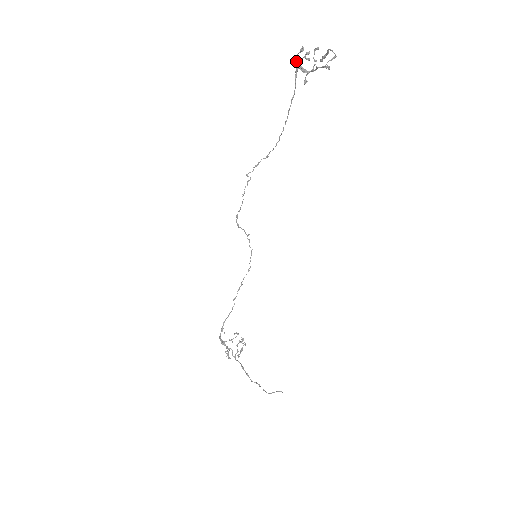
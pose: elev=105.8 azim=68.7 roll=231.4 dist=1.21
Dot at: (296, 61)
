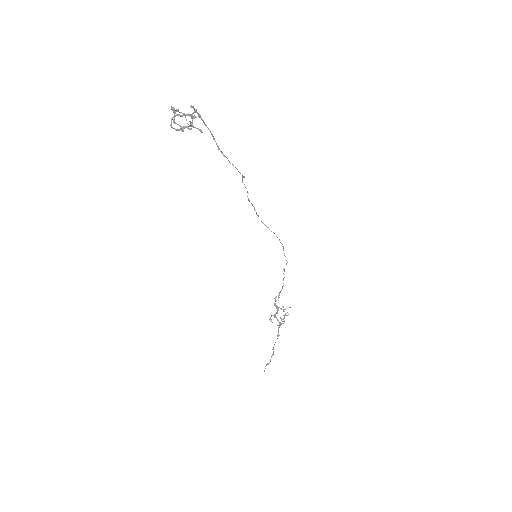
Dot at: (183, 114)
